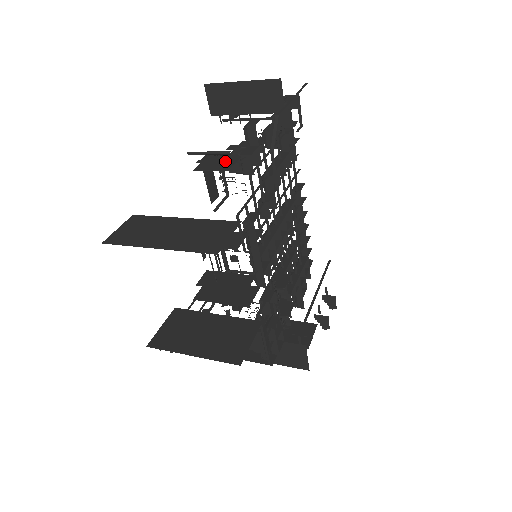
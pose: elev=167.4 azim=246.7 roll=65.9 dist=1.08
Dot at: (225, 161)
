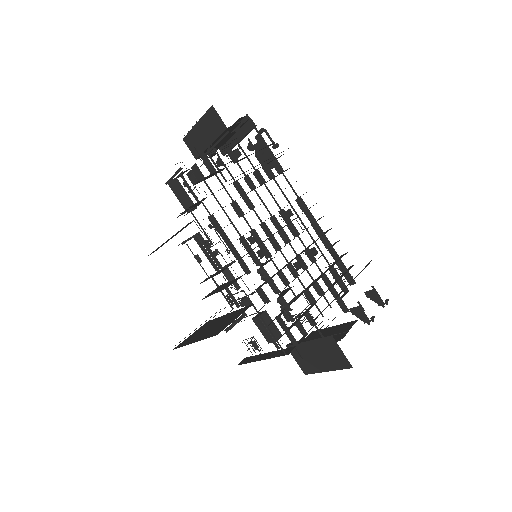
Dot at: occluded
